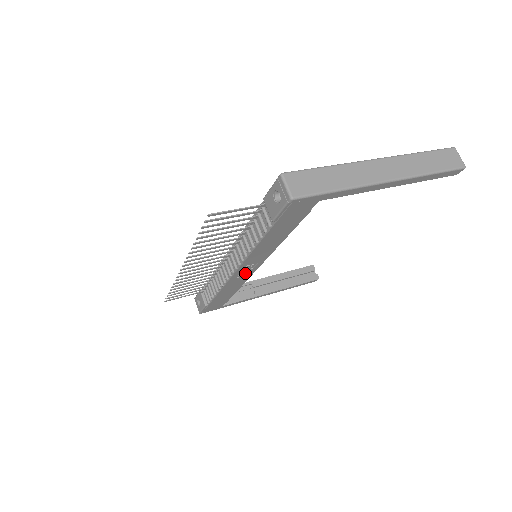
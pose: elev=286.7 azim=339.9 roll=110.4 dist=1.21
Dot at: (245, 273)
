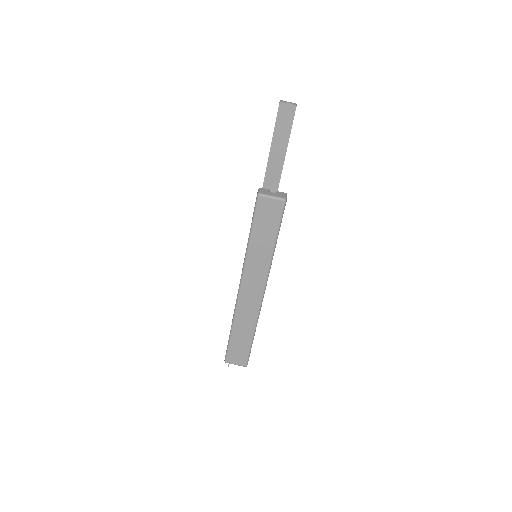
Dot at: occluded
